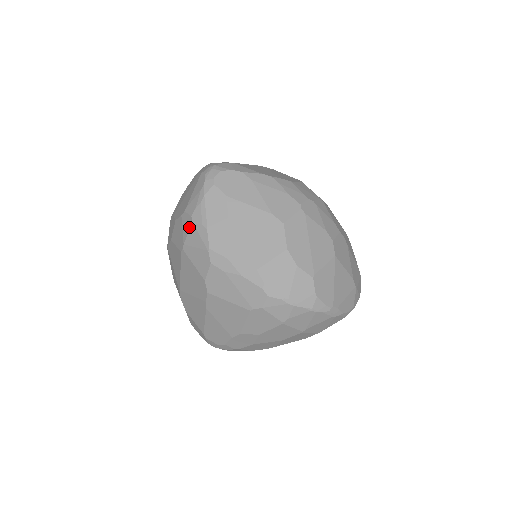
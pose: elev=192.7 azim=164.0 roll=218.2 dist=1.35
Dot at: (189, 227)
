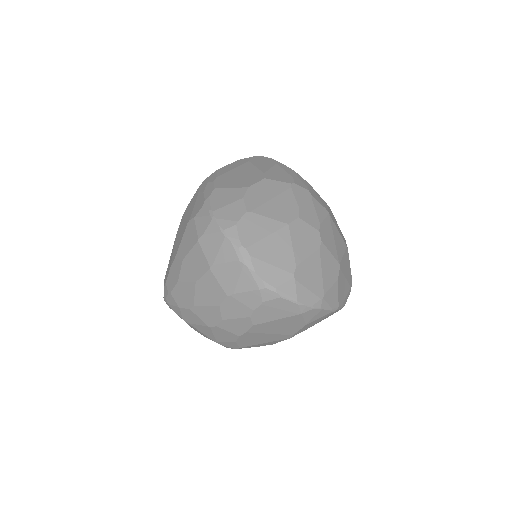
Dot at: occluded
